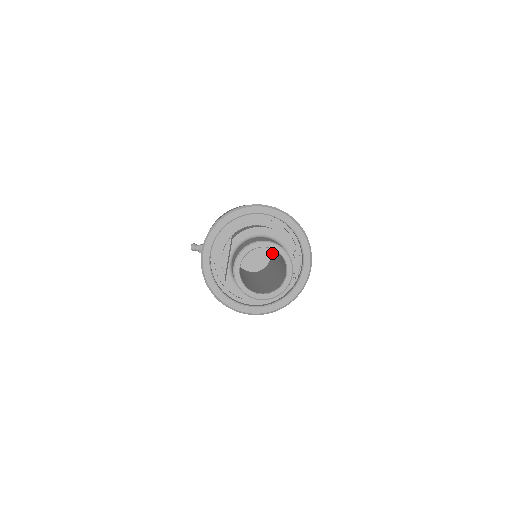
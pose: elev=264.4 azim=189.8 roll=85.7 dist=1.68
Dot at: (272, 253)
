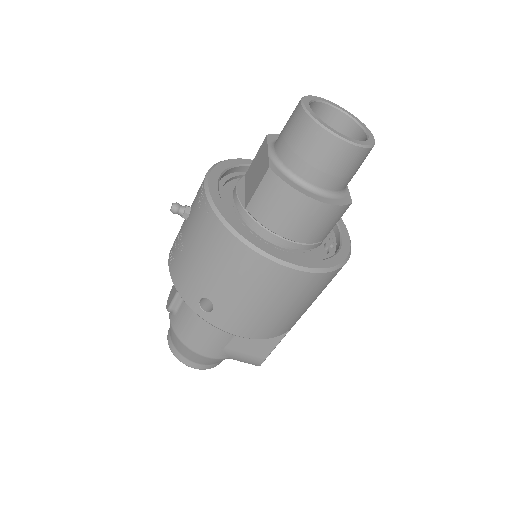
Dot at: occluded
